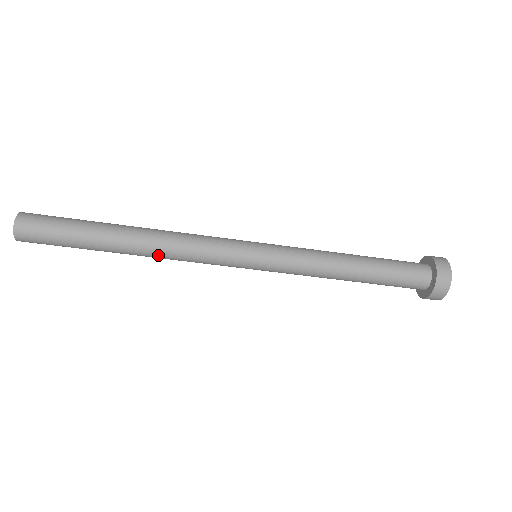
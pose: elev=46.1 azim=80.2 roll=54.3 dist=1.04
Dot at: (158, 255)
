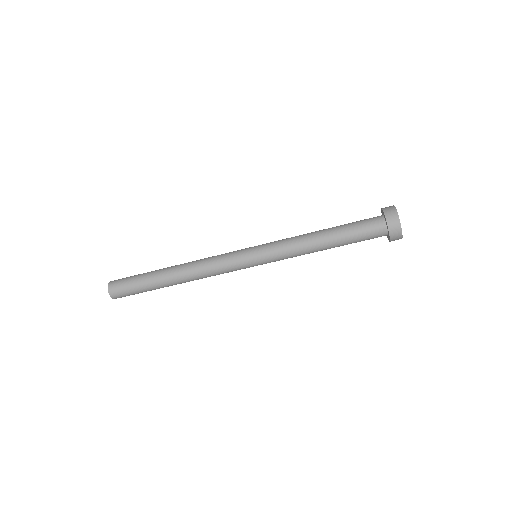
Dot at: (193, 278)
